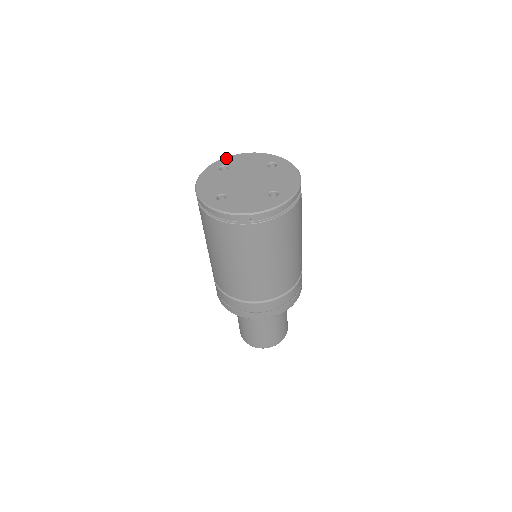
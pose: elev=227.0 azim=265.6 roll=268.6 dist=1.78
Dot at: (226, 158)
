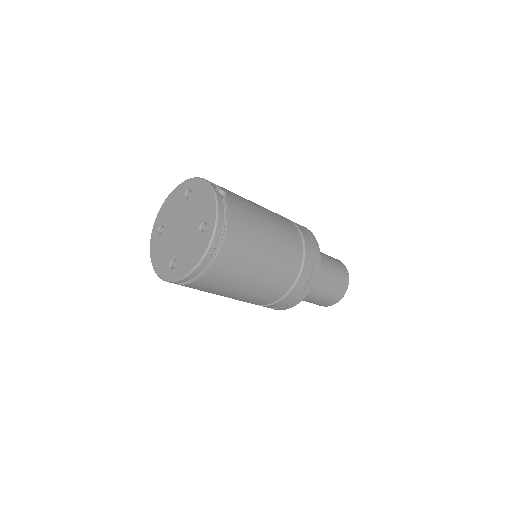
Dot at: (157, 218)
